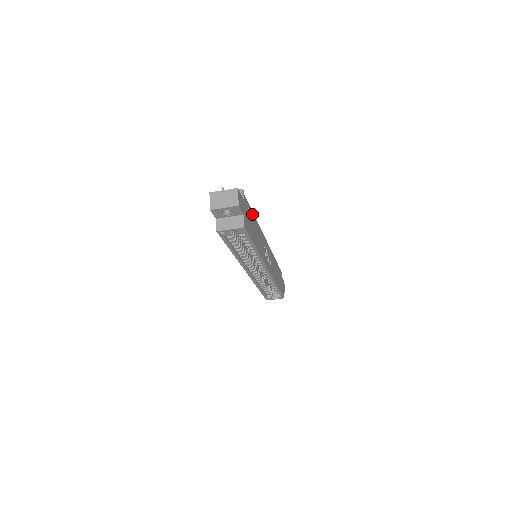
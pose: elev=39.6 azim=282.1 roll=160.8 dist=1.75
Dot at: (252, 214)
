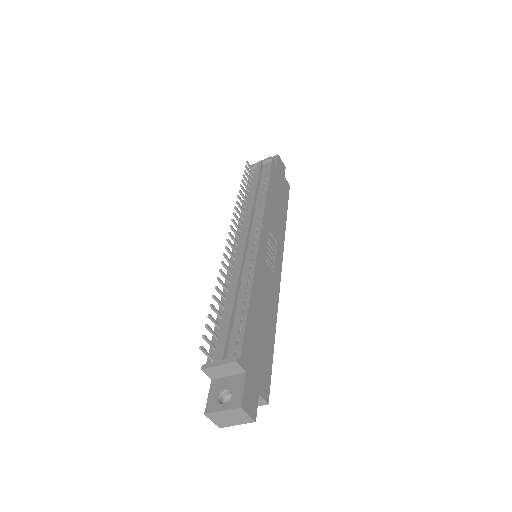
Dot at: (250, 317)
